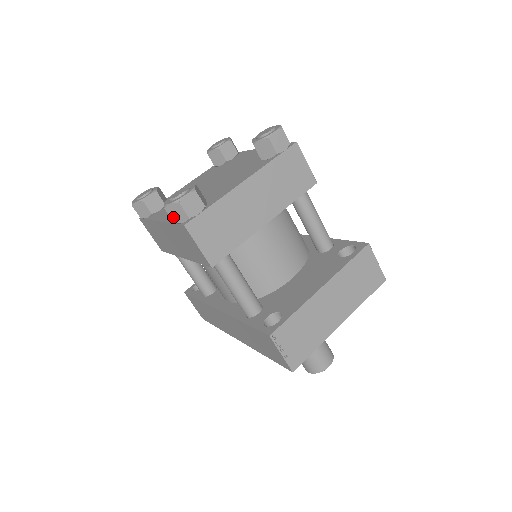
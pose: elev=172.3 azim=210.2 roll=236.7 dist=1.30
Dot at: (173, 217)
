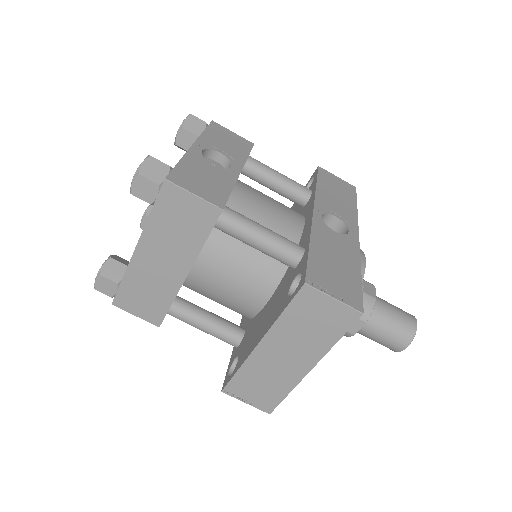
Dot at: occluded
